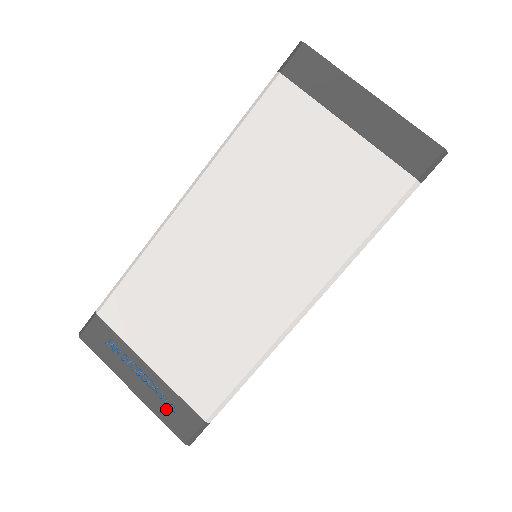
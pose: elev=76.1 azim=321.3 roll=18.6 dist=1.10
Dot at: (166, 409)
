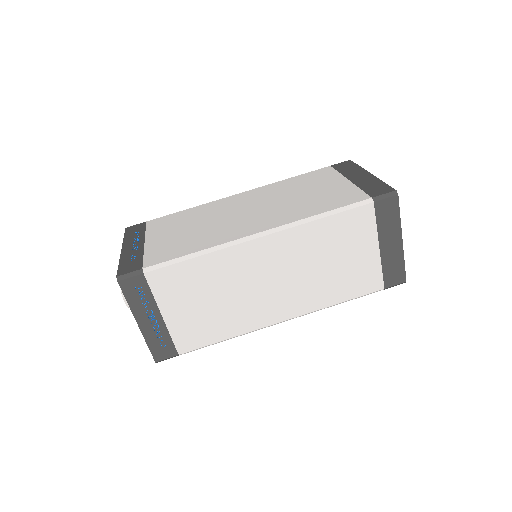
Dot at: (129, 260)
